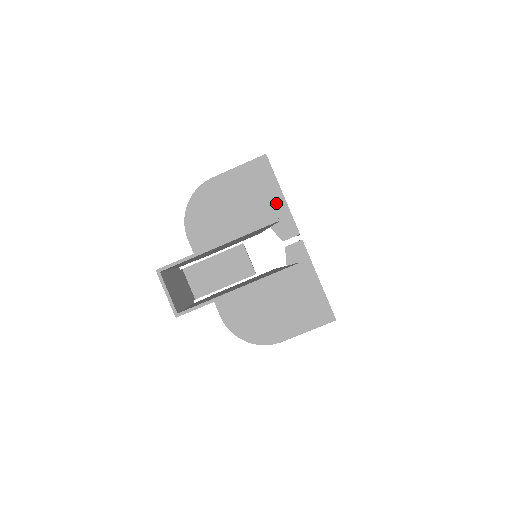
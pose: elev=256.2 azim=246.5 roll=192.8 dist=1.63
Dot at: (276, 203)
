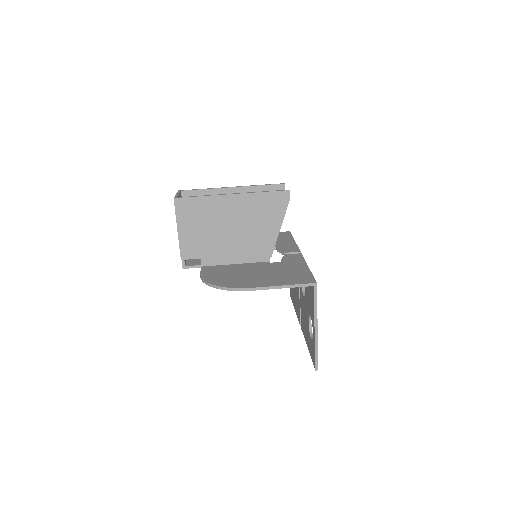
Dot at: (287, 243)
